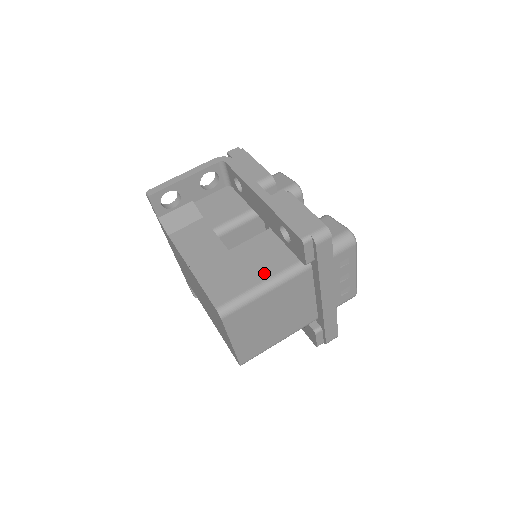
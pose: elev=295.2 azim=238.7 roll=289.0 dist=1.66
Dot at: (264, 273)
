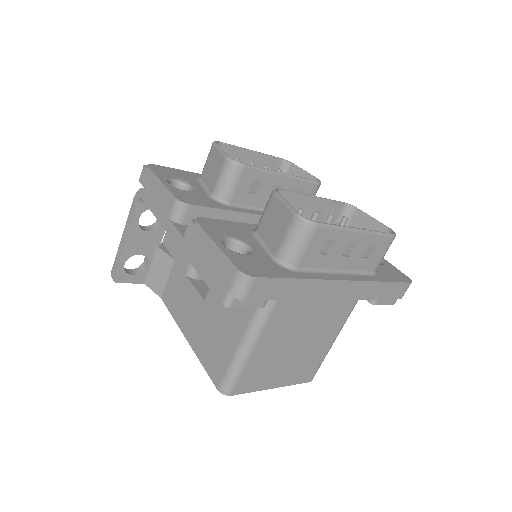
Dot at: (238, 326)
